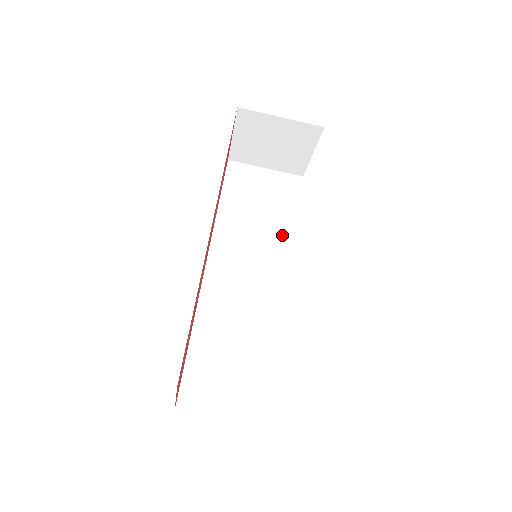
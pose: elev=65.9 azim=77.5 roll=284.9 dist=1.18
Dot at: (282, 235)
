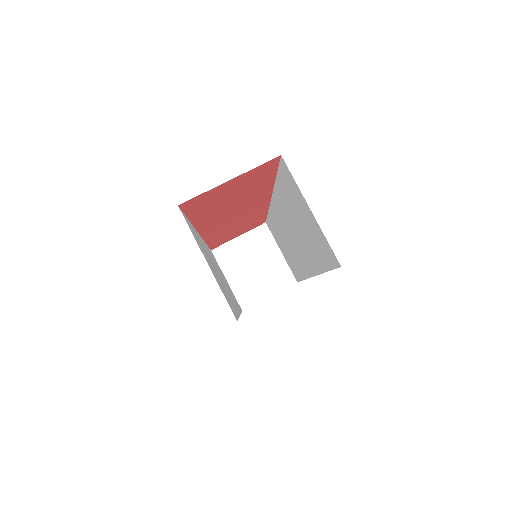
Dot at: occluded
